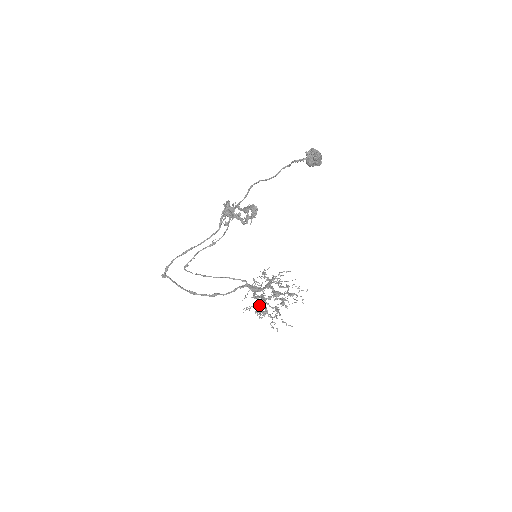
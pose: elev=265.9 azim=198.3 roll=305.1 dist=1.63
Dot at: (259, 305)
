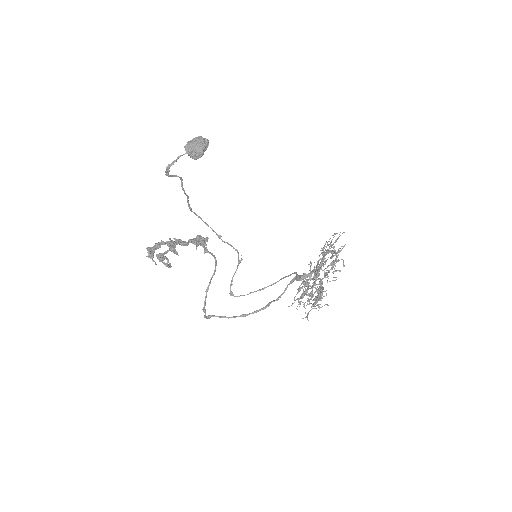
Dot at: (310, 292)
